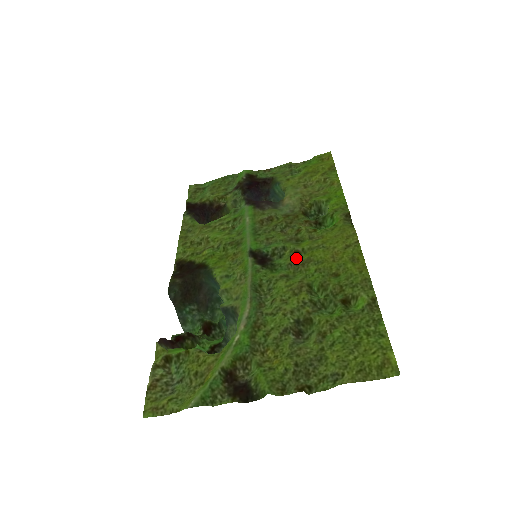
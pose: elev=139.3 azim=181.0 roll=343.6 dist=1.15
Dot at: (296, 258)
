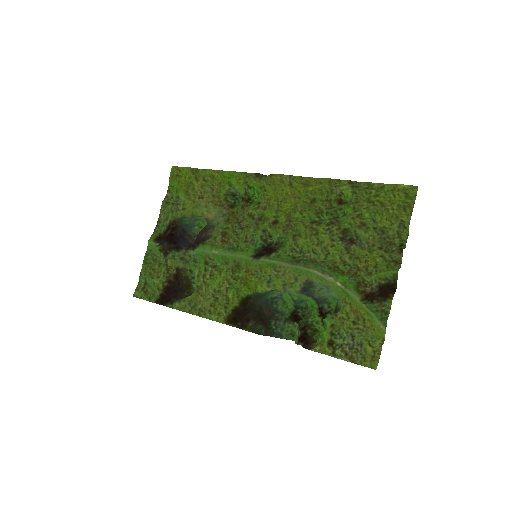
Dot at: (281, 224)
